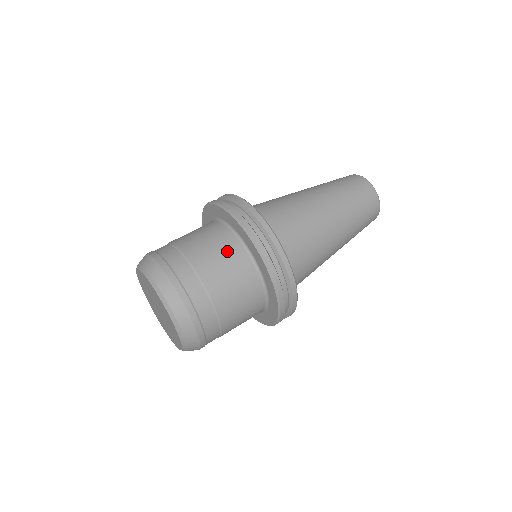
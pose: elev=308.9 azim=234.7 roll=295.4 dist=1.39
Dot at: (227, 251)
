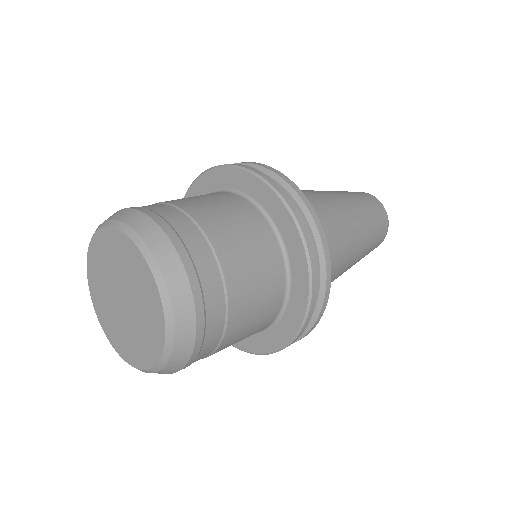
Dot at: occluded
